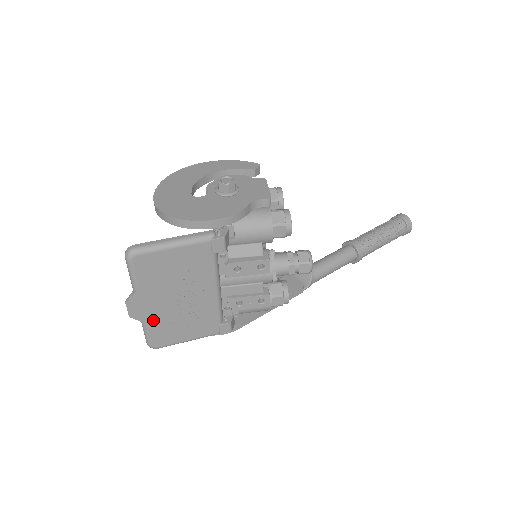
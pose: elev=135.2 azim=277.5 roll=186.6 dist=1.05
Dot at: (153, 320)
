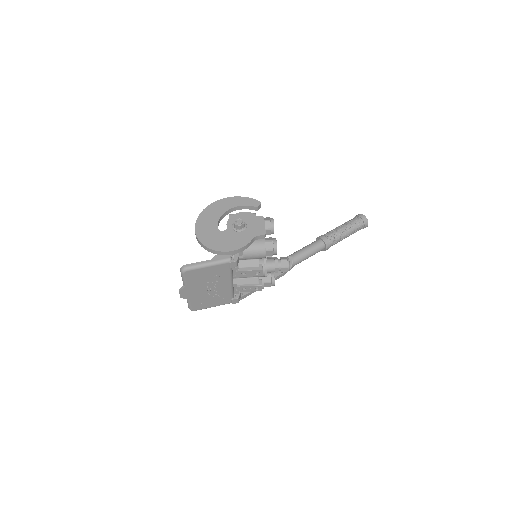
Dot at: (193, 298)
